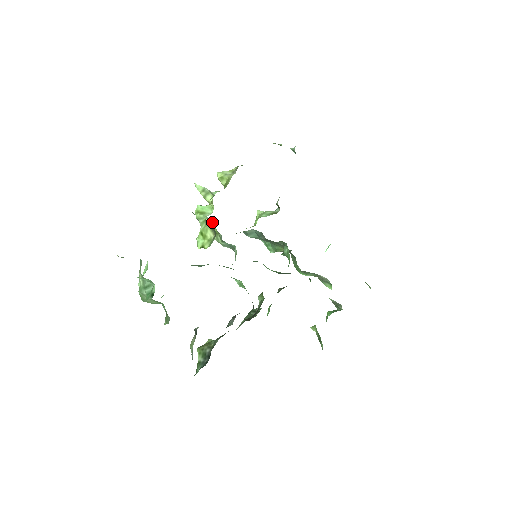
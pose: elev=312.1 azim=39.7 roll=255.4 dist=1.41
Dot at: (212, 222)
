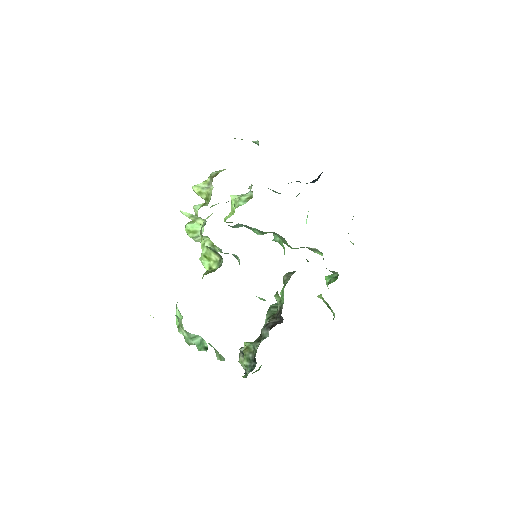
Dot at: (206, 237)
